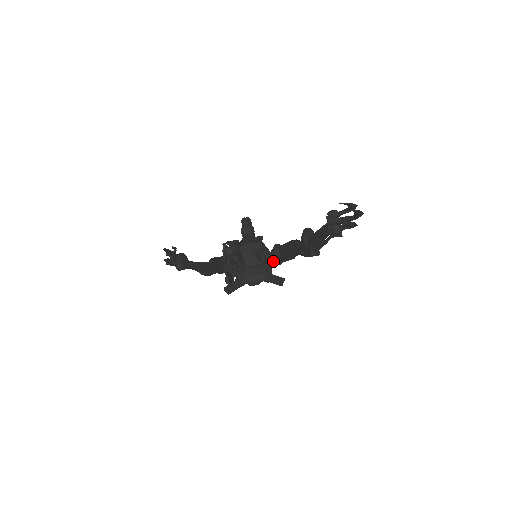
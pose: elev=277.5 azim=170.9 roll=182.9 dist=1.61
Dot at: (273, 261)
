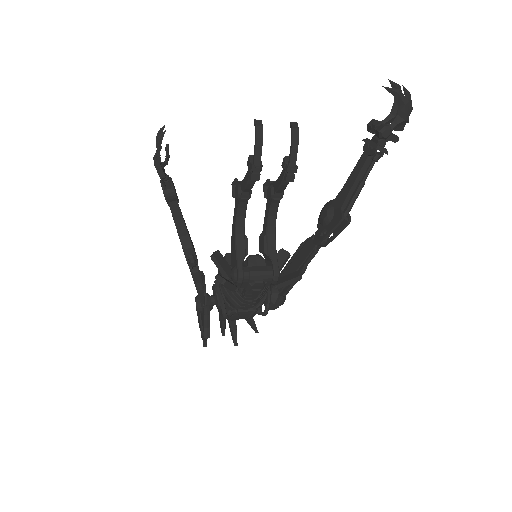
Dot at: (281, 258)
